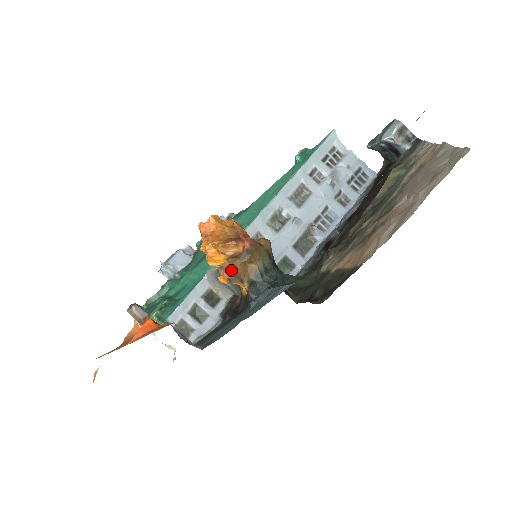
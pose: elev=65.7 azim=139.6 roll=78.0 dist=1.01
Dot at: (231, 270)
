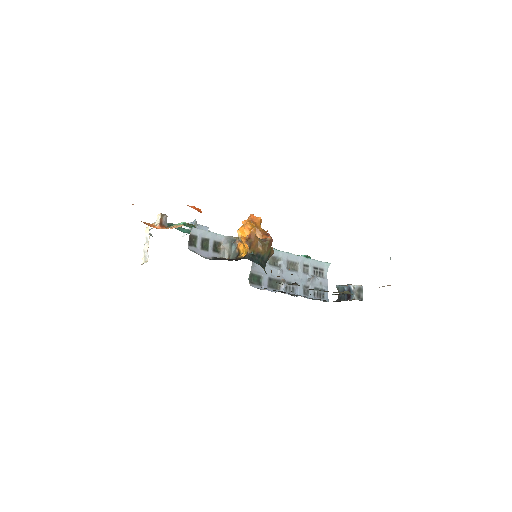
Dot at: (252, 238)
